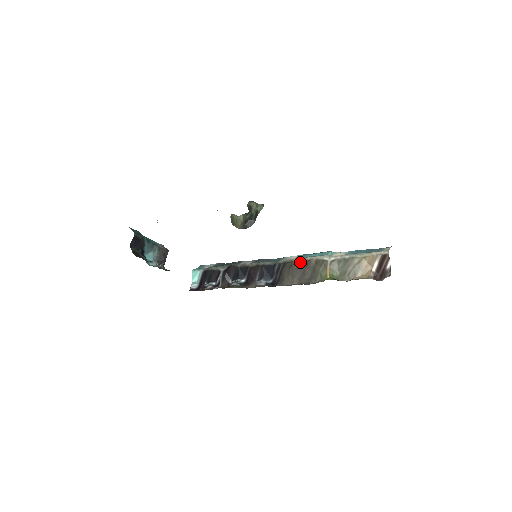
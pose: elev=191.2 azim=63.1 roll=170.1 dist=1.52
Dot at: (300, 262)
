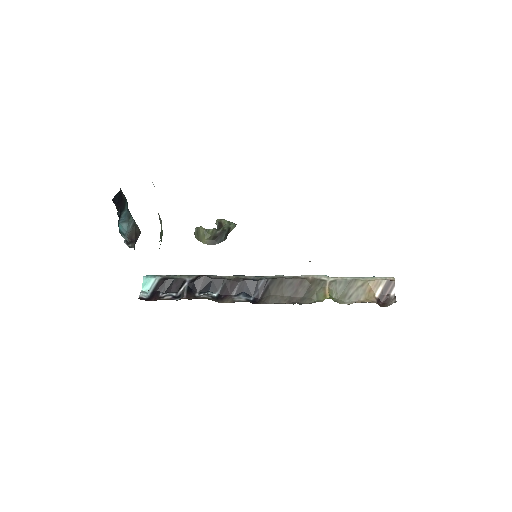
Dot at: (293, 279)
